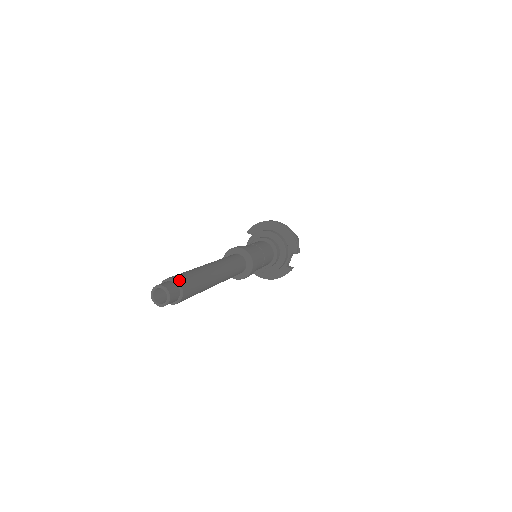
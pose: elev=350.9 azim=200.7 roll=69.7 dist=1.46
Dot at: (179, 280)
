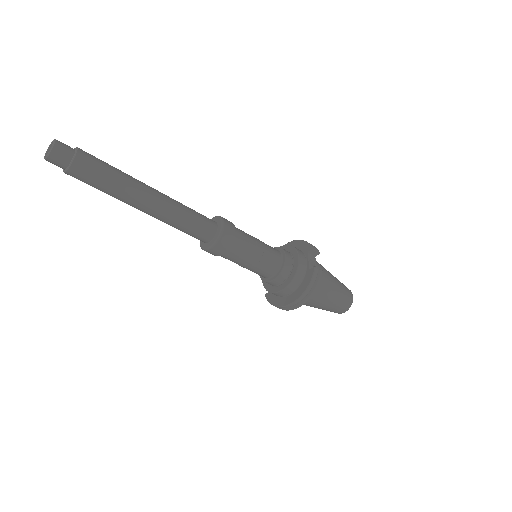
Dot at: occluded
